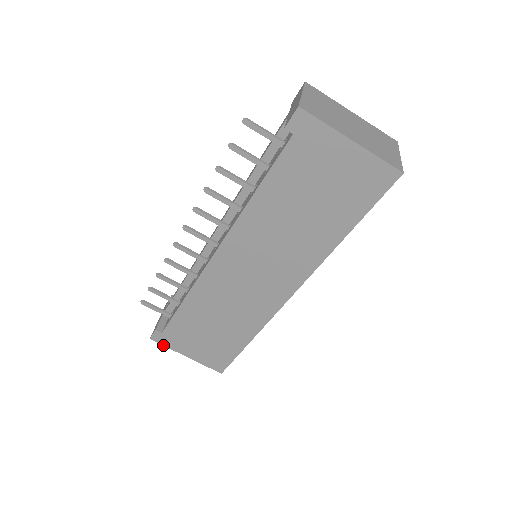
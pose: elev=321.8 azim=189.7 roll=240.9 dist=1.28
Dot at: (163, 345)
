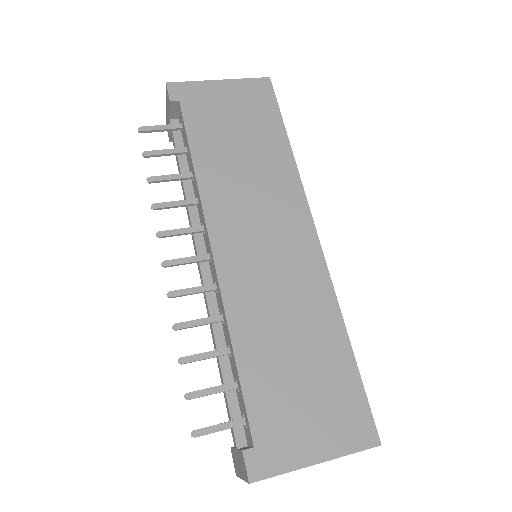
Dot at: (274, 476)
